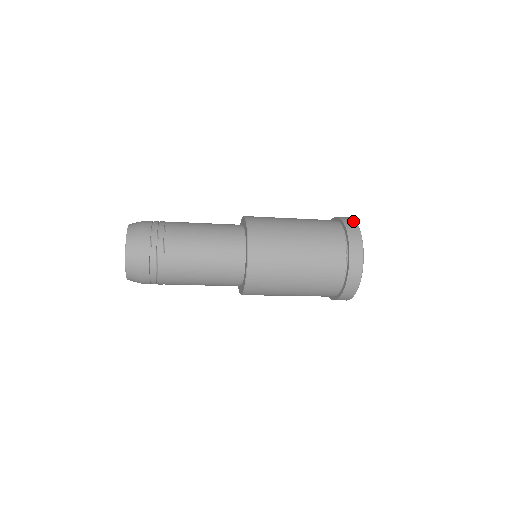
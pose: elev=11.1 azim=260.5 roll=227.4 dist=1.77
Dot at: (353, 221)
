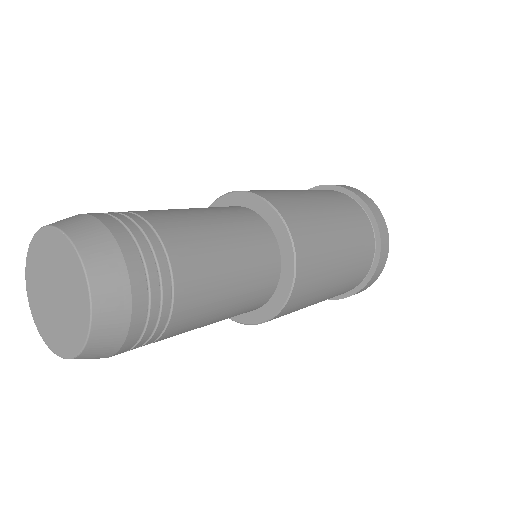
Dot at: occluded
